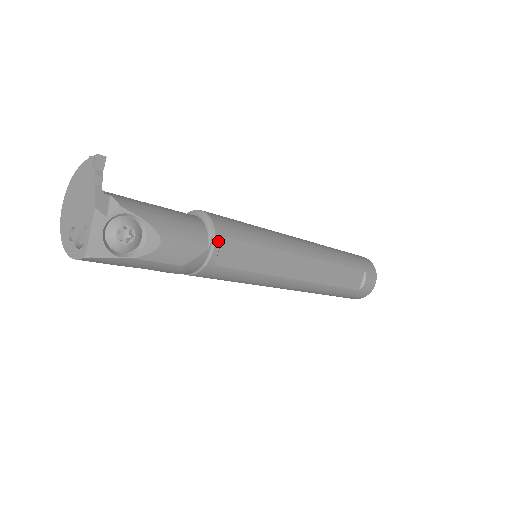
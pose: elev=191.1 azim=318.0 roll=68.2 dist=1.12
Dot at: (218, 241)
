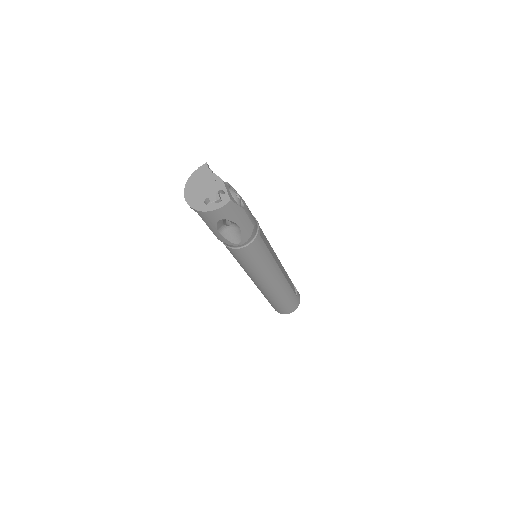
Dot at: (257, 221)
